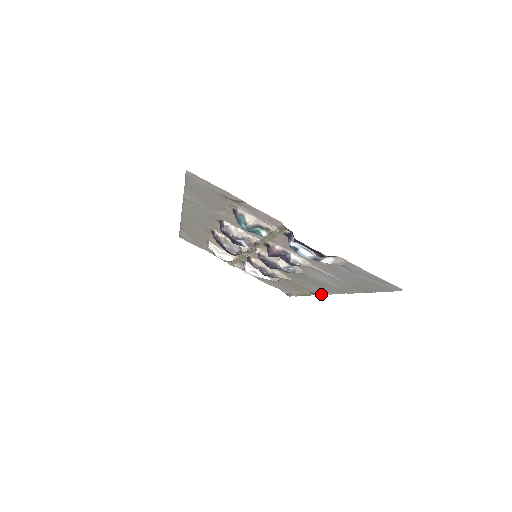
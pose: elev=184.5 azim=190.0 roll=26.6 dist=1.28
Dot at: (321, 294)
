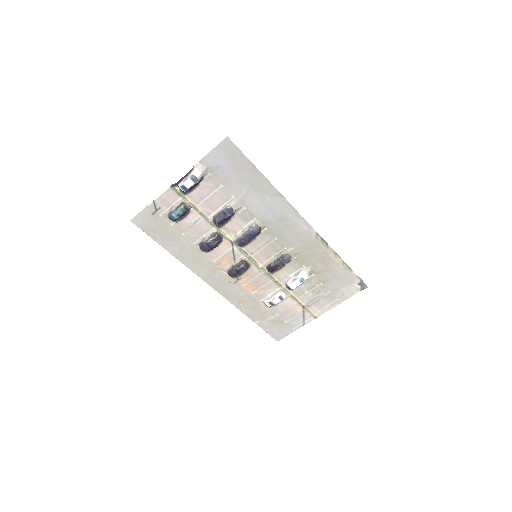
Dot at: (315, 231)
